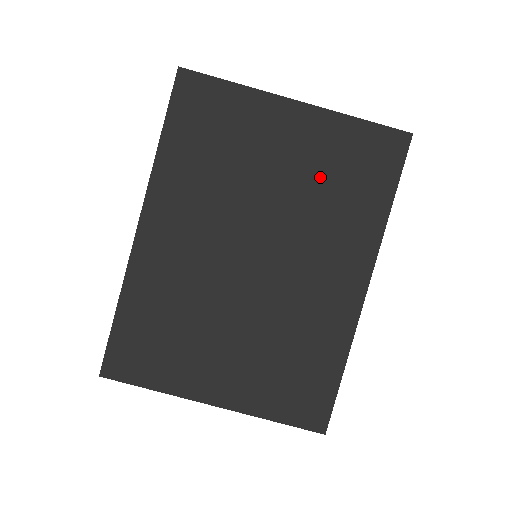
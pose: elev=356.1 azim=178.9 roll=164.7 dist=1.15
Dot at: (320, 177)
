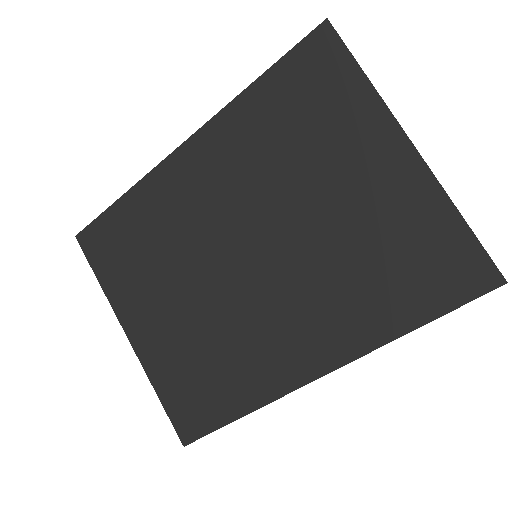
Dot at: (367, 239)
